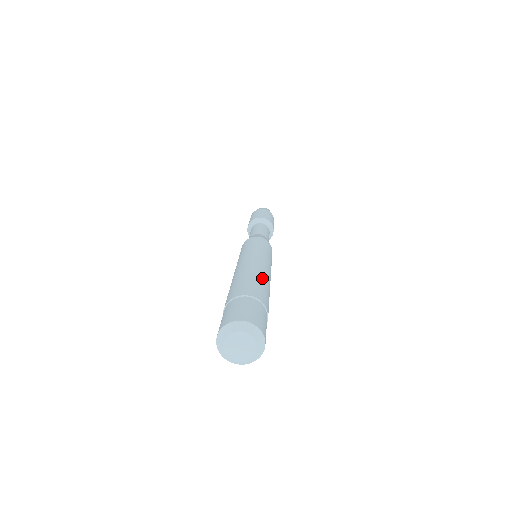
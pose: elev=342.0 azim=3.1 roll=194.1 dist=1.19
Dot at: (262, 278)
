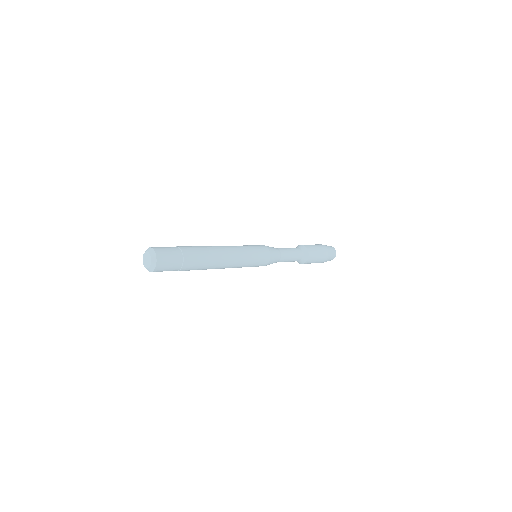
Dot at: (206, 246)
